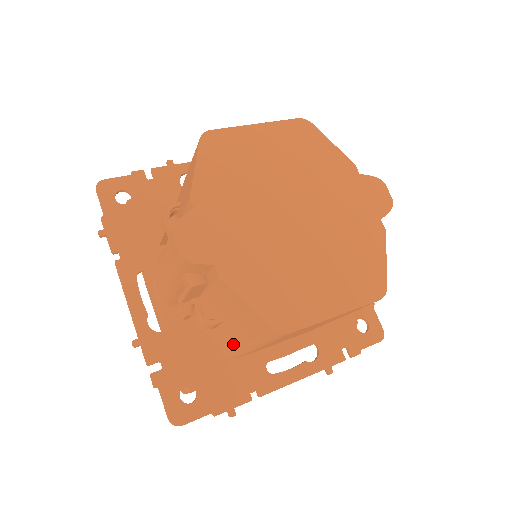
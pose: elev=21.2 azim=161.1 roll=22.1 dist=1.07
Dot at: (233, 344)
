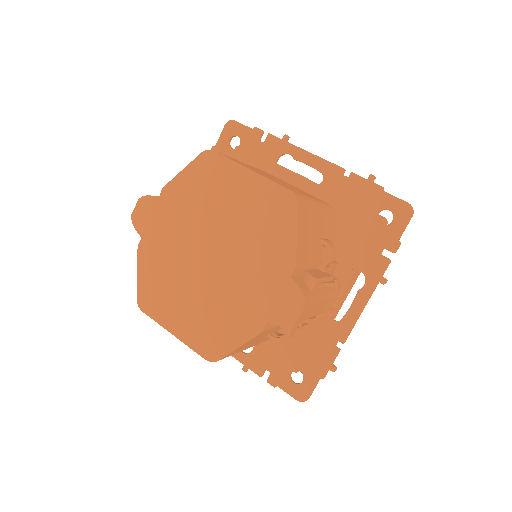
Dot at: occluded
